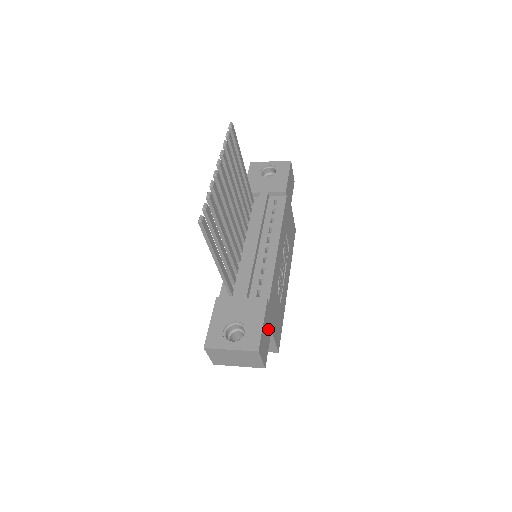
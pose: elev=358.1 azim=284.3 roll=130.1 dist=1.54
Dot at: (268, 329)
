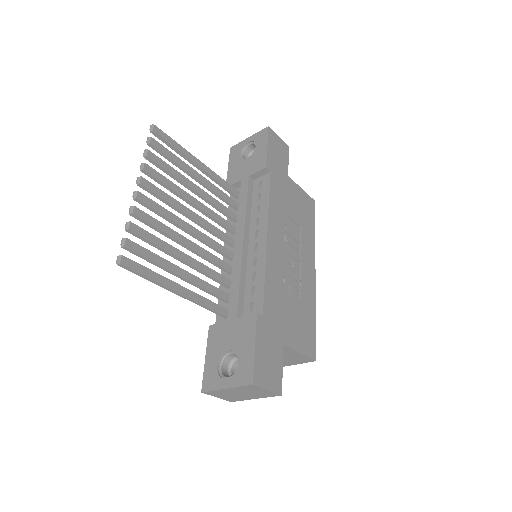
Dot at: (273, 346)
